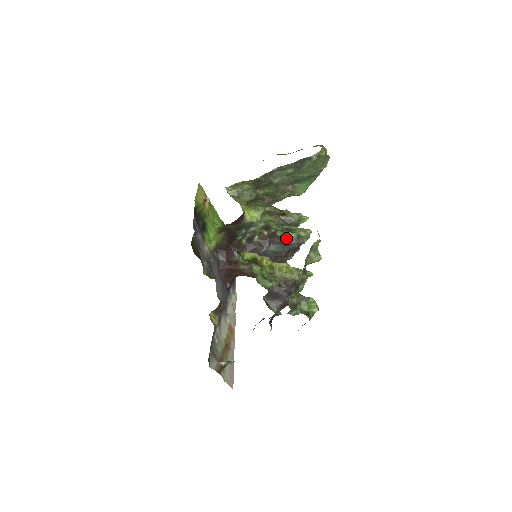
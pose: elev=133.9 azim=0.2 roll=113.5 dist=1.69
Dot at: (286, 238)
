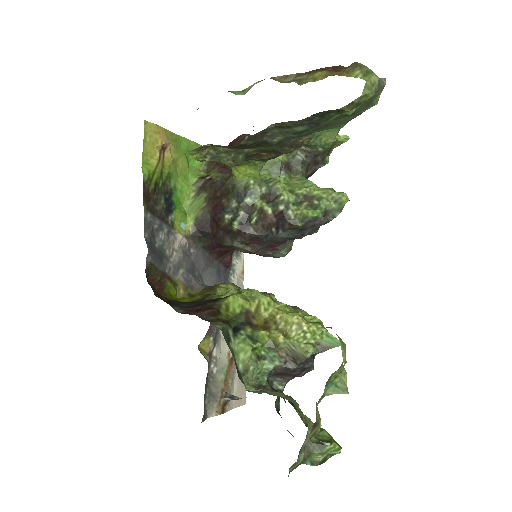
Dot at: (304, 221)
